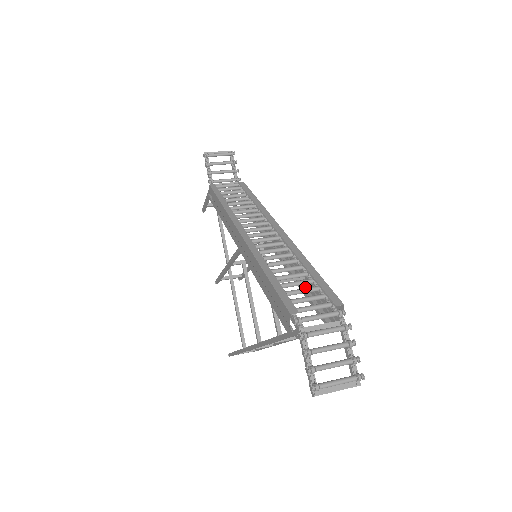
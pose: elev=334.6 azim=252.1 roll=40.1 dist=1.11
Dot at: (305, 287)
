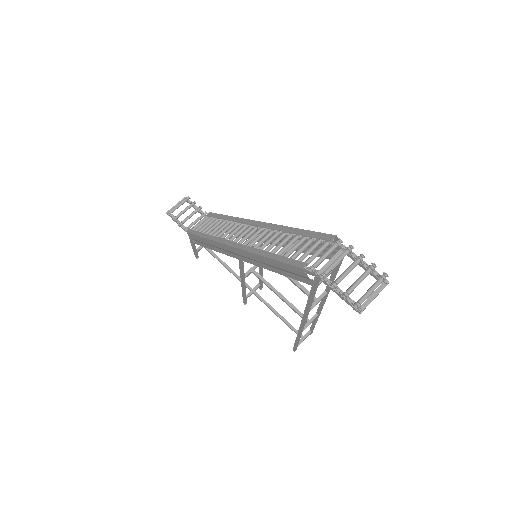
Dot at: occluded
